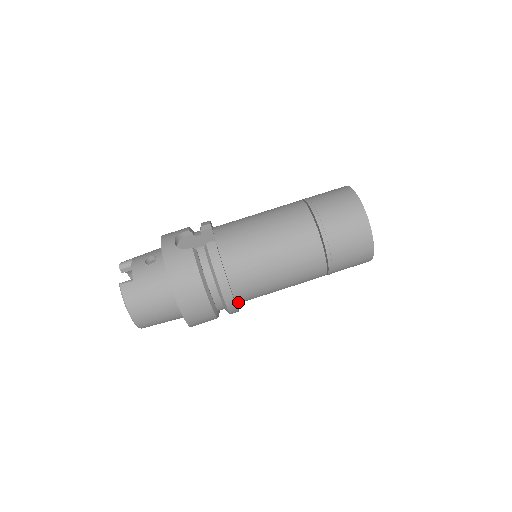
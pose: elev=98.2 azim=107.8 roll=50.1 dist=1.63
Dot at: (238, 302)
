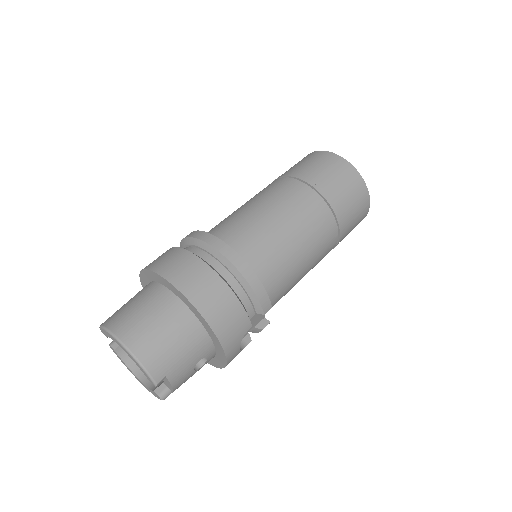
Dot at: occluded
